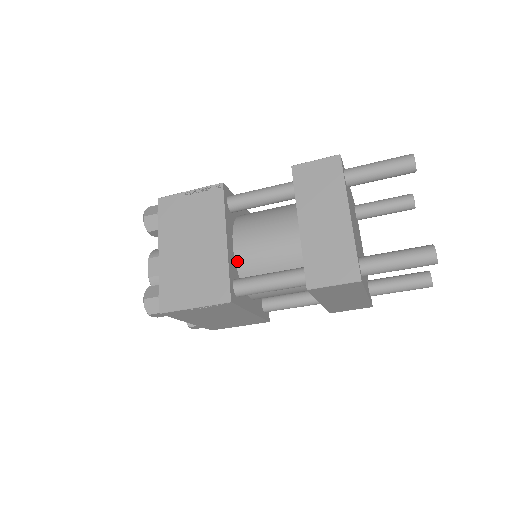
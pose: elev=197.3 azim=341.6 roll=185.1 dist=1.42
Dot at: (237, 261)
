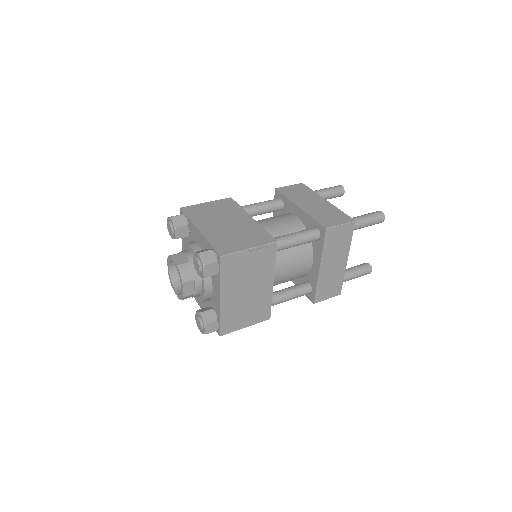
Dot at: occluded
